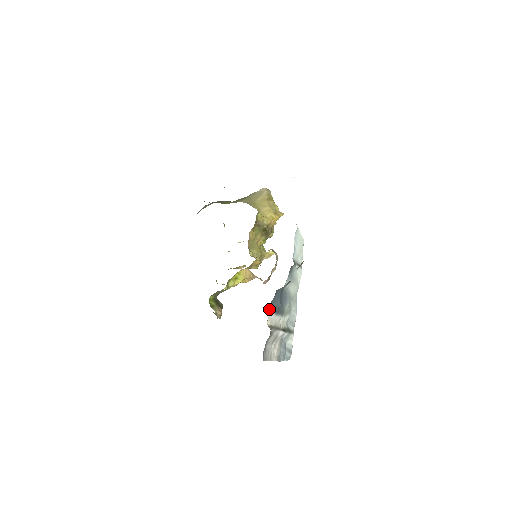
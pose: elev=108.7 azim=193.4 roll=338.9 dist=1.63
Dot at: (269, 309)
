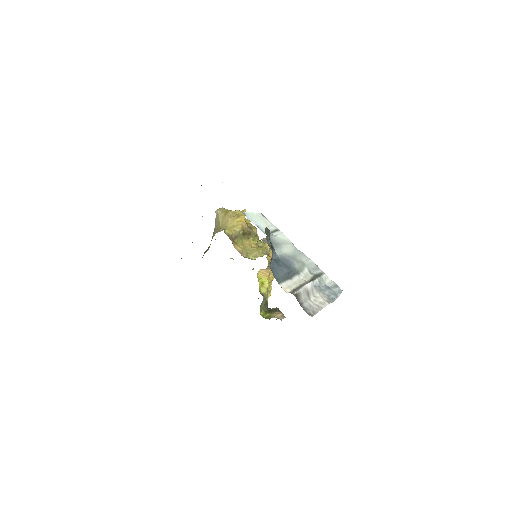
Dot at: (278, 283)
